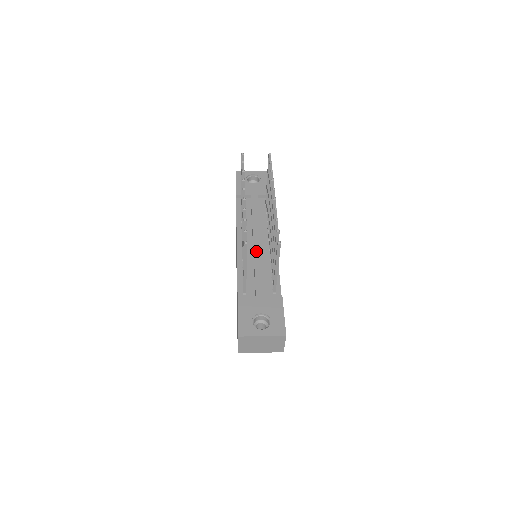
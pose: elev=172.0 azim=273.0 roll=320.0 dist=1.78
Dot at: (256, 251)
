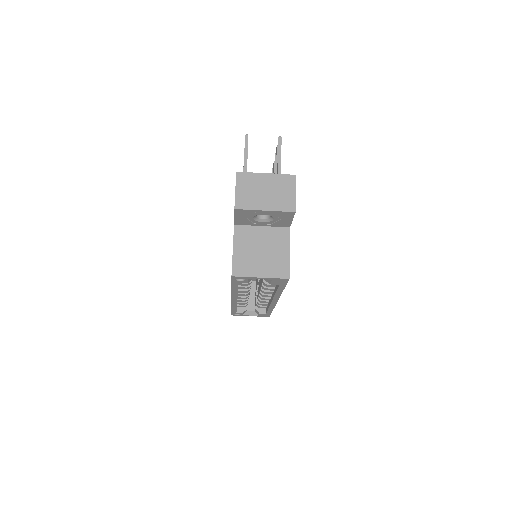
Dot at: occluded
